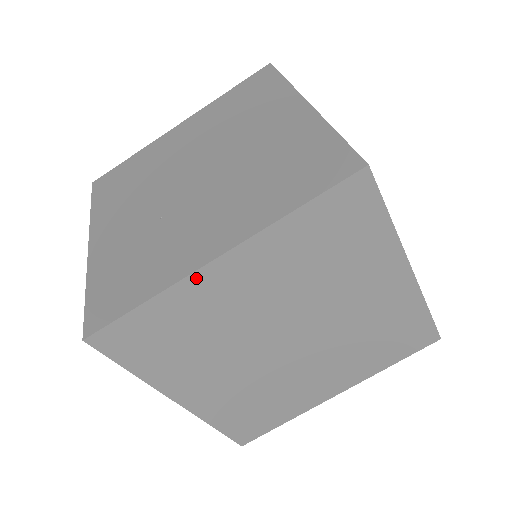
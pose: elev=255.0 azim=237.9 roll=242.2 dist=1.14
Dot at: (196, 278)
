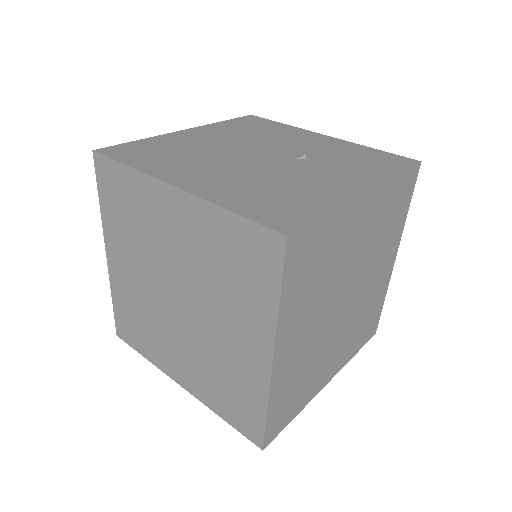
Dot at: (275, 376)
